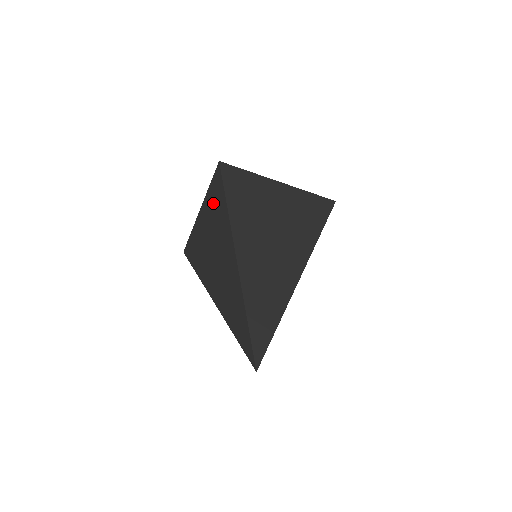
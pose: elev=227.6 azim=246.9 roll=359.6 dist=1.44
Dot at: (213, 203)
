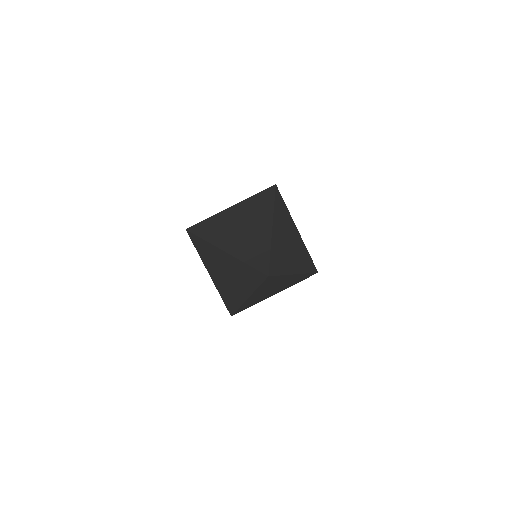
Dot at: (255, 201)
